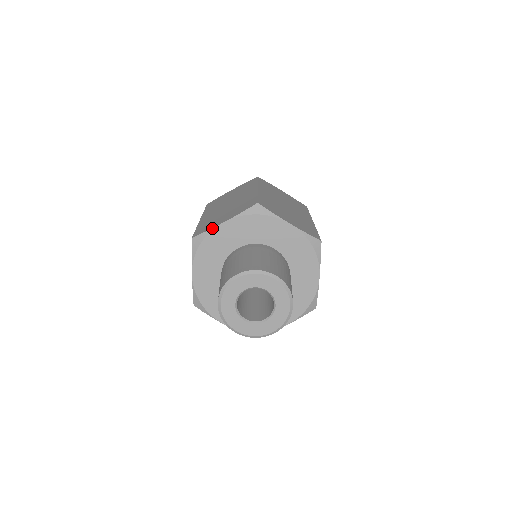
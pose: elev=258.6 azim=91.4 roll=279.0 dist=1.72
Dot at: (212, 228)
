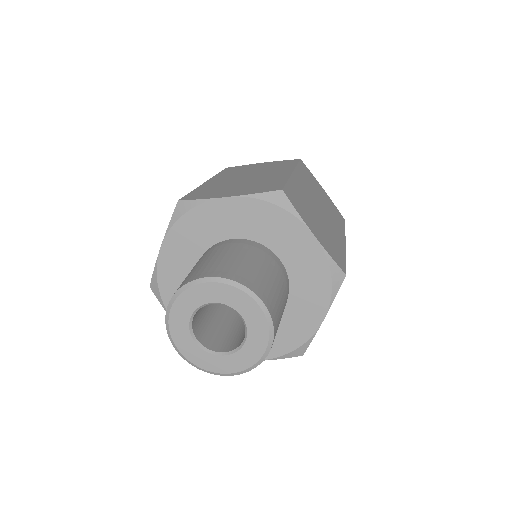
Dot at: (209, 198)
